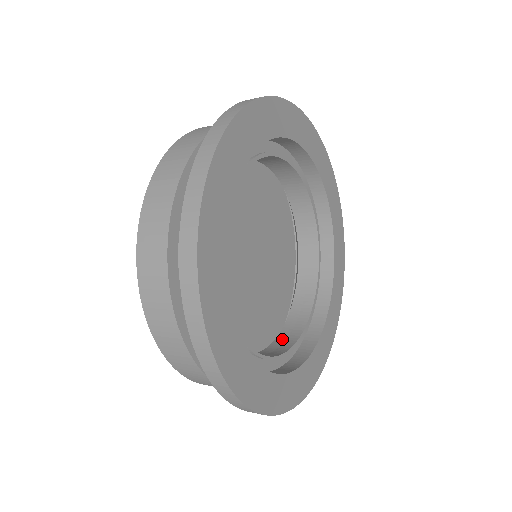
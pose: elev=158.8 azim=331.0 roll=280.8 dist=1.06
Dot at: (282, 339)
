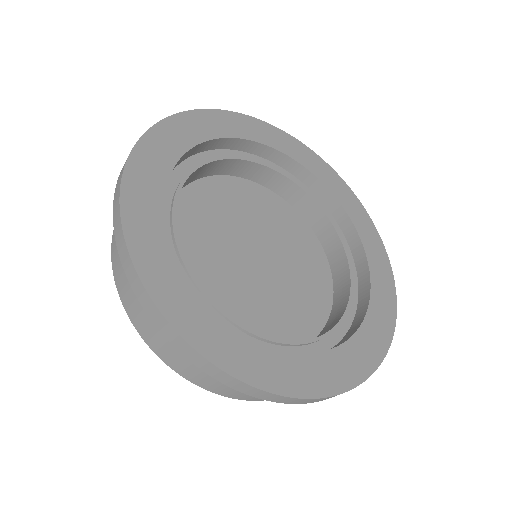
Dot at: occluded
